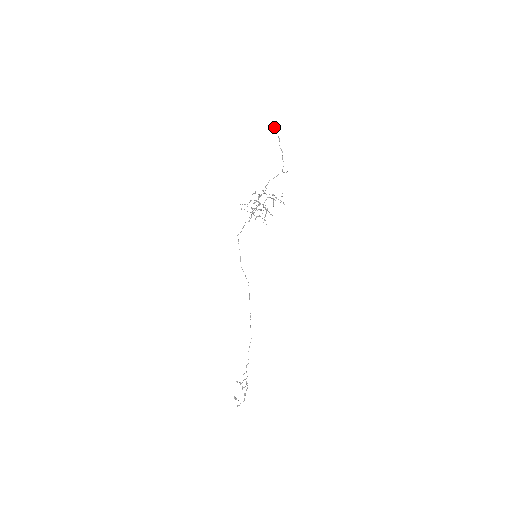
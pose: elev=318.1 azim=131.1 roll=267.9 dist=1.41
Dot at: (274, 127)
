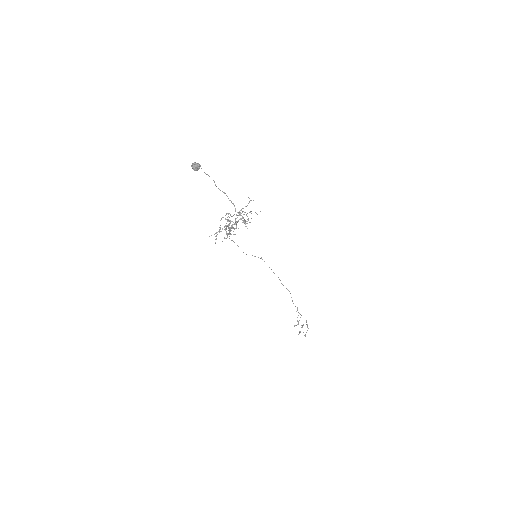
Dot at: (198, 167)
